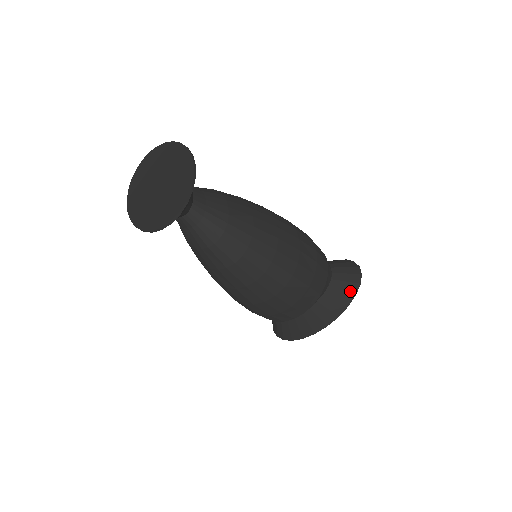
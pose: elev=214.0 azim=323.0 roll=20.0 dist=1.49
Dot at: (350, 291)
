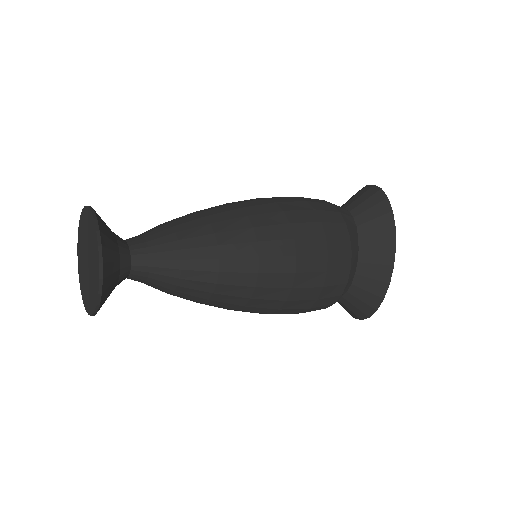
Dot at: (383, 213)
